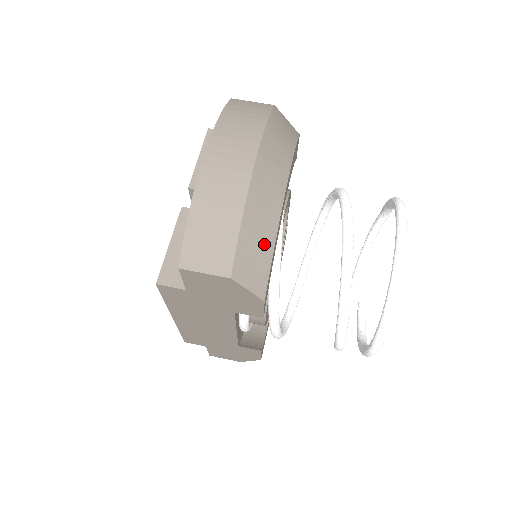
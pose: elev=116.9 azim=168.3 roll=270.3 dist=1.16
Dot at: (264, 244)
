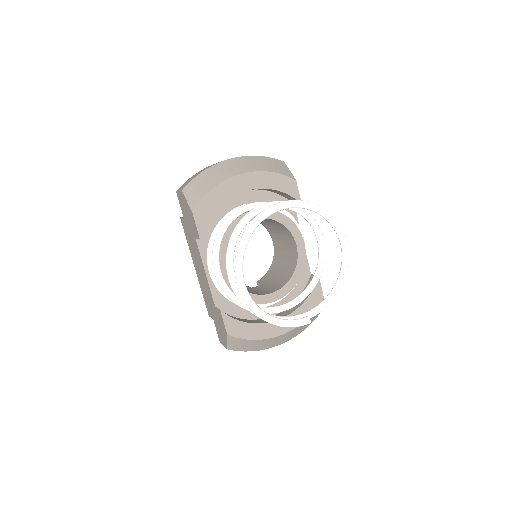
Dot at: (207, 185)
